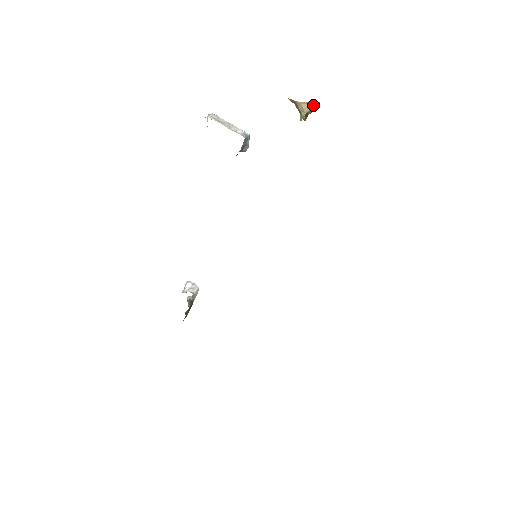
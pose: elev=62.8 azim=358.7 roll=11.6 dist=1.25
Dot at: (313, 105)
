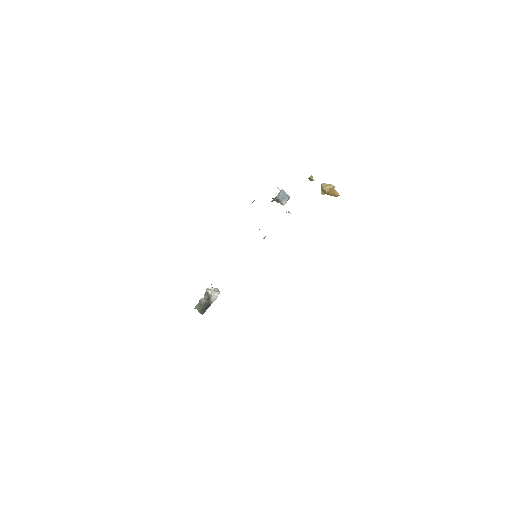
Dot at: (329, 186)
